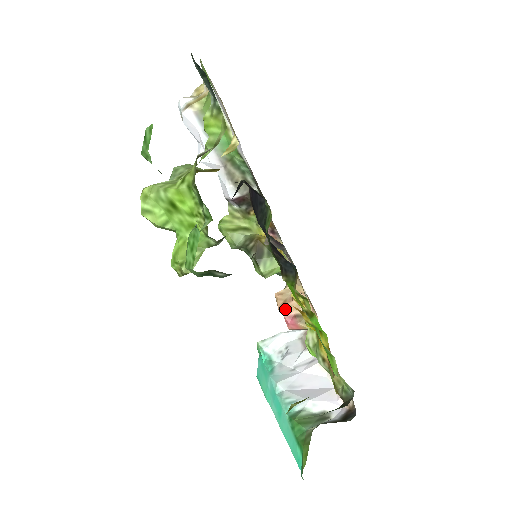
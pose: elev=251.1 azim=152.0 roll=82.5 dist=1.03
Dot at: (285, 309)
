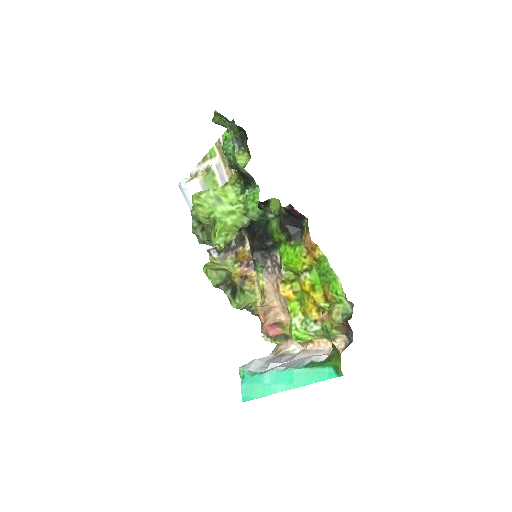
Dot at: (265, 320)
